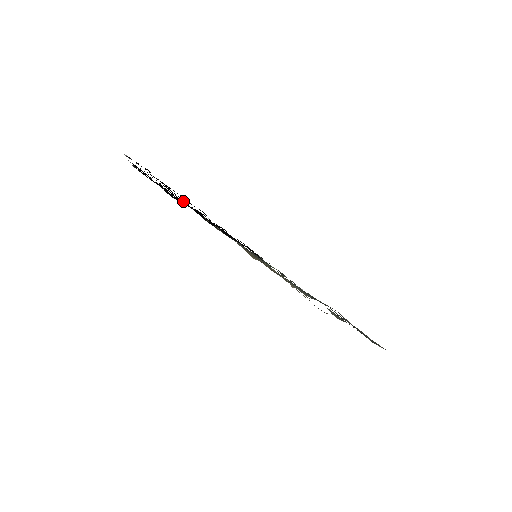
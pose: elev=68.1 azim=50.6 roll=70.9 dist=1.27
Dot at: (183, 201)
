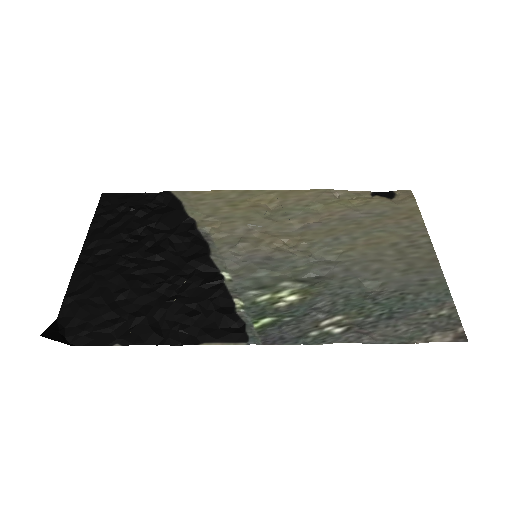
Dot at: (151, 256)
